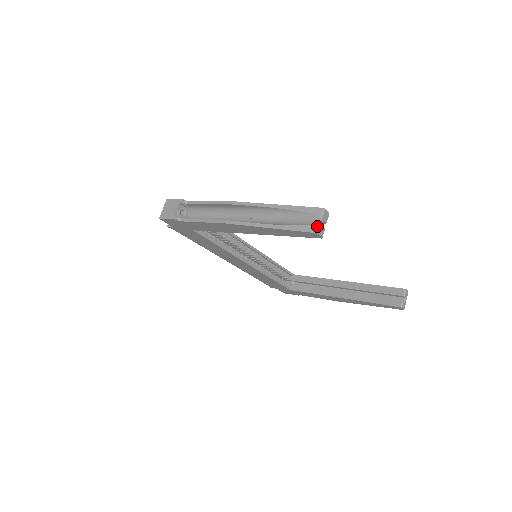
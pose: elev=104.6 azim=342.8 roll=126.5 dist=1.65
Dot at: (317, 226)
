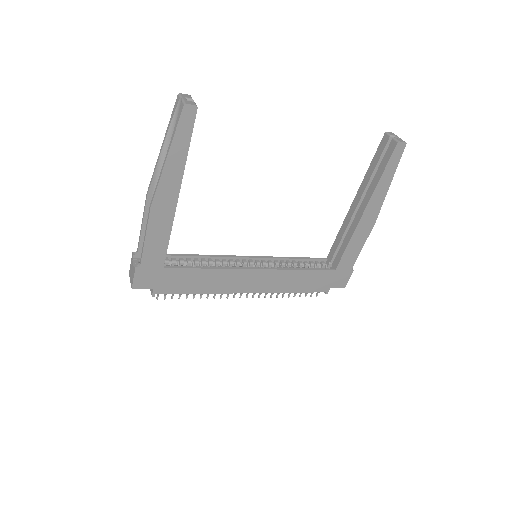
Dot at: (182, 103)
